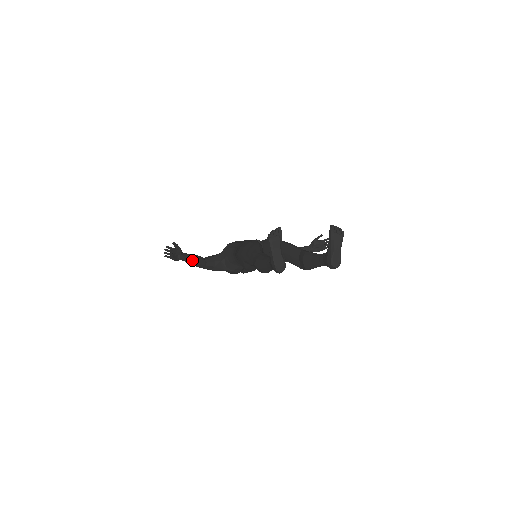
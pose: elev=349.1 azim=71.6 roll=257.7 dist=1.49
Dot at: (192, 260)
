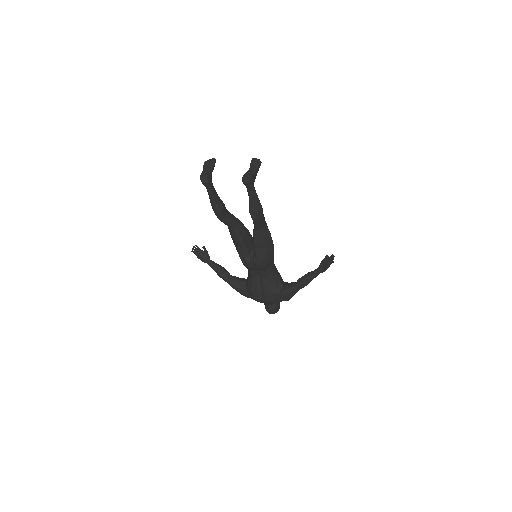
Dot at: (216, 267)
